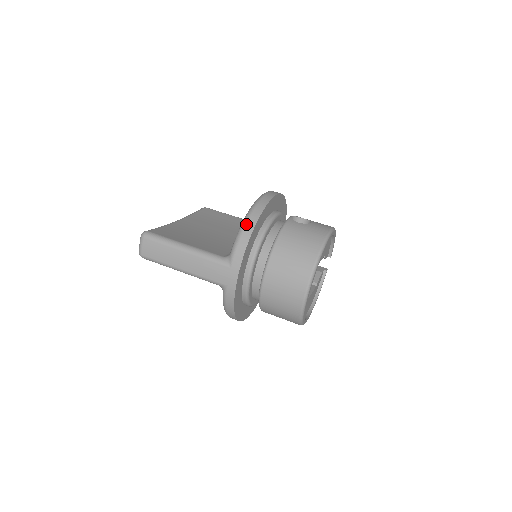
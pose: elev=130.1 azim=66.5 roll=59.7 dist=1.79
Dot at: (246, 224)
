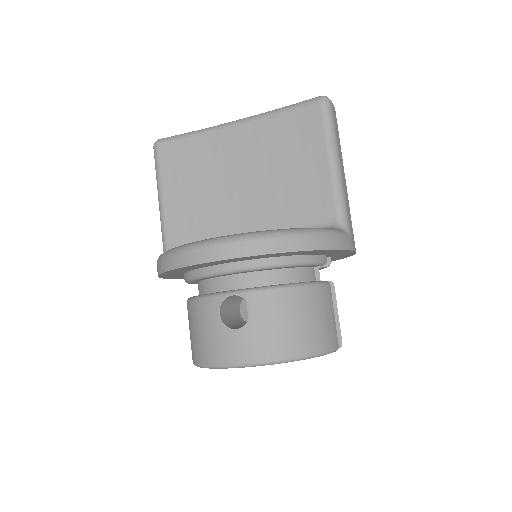
Dot at: (158, 261)
